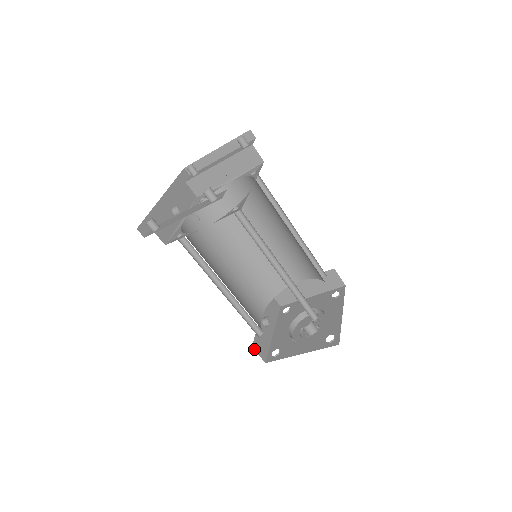
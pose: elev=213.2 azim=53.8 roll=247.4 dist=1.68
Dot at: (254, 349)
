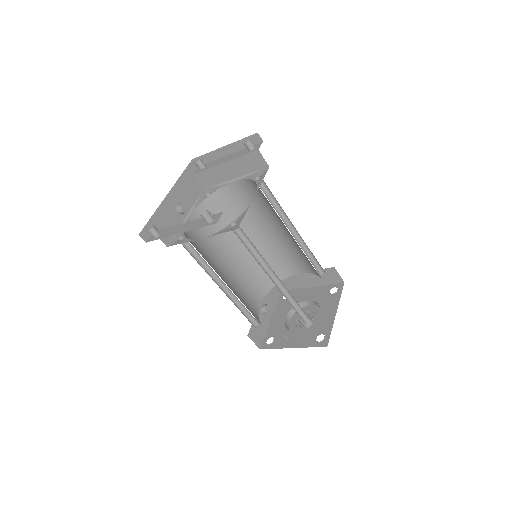
Dot at: (250, 337)
